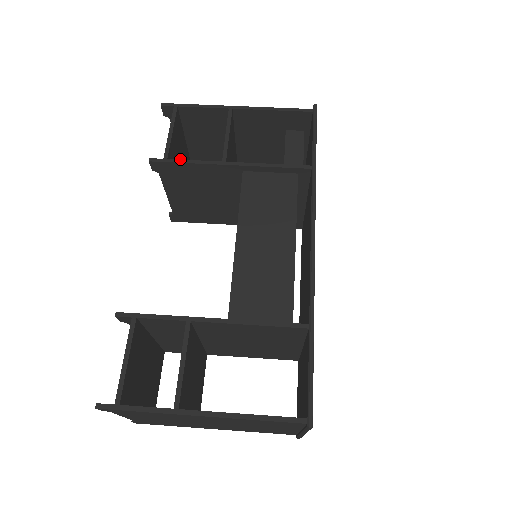
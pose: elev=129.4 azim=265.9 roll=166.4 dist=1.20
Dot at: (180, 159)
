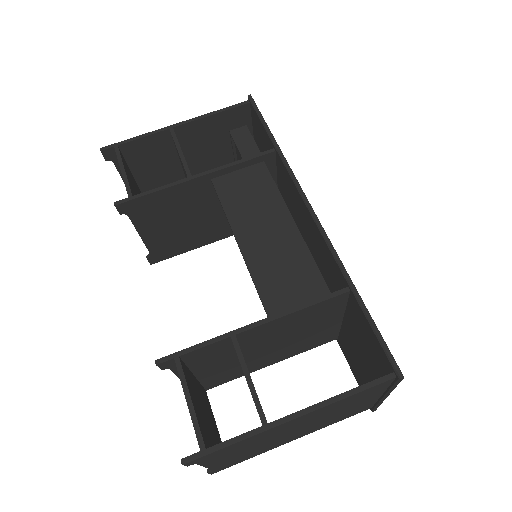
Dot at: occluded
